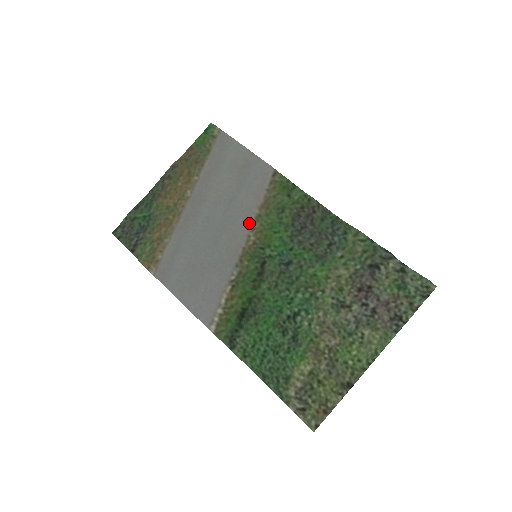
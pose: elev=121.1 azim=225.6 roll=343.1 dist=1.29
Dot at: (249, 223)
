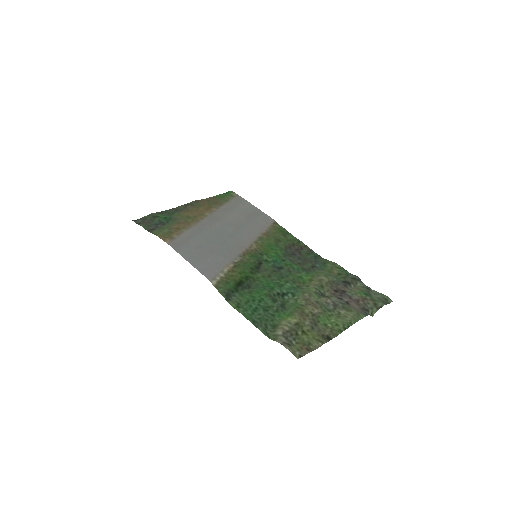
Dot at: (253, 238)
